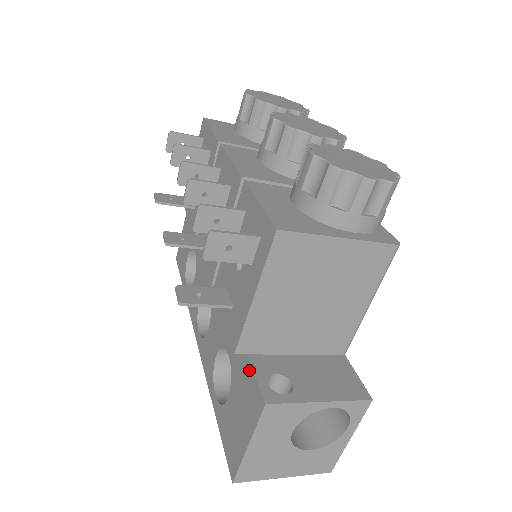
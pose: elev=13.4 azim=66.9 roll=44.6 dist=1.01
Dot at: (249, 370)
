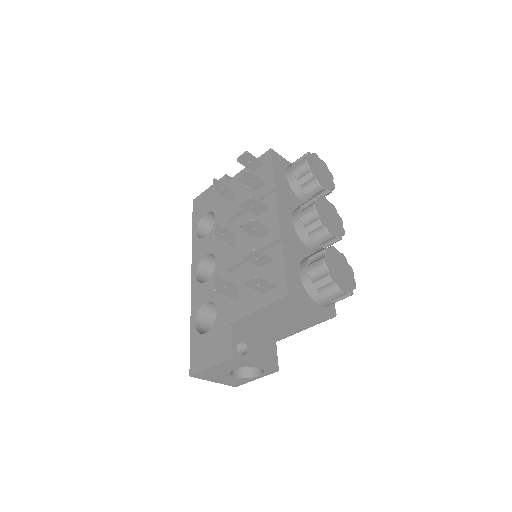
Dot at: (229, 333)
